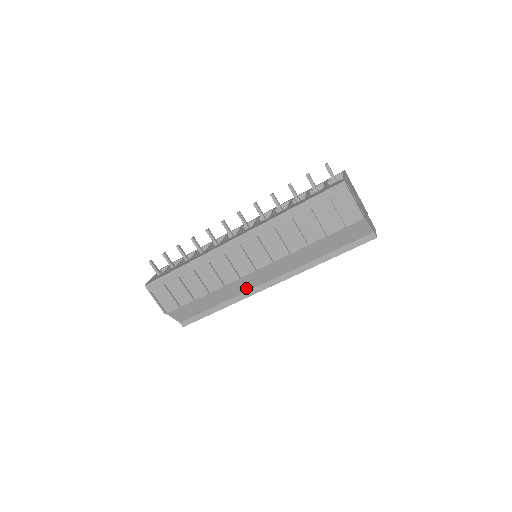
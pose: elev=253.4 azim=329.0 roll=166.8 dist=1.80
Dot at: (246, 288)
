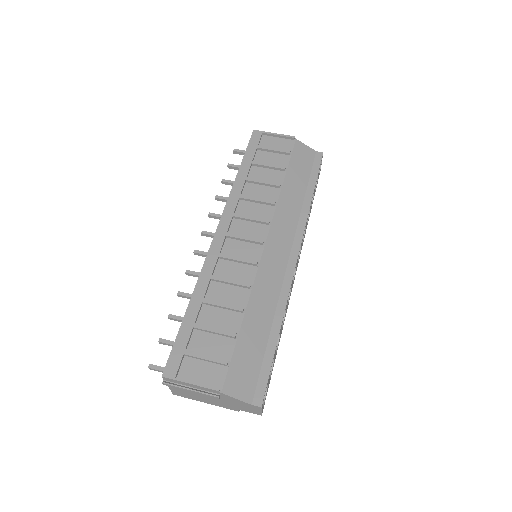
Dot at: (277, 279)
